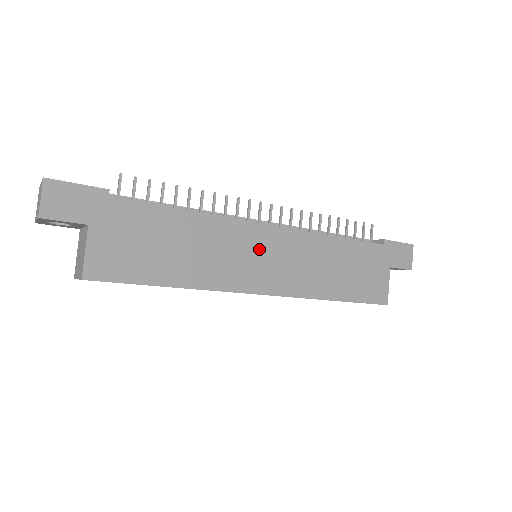
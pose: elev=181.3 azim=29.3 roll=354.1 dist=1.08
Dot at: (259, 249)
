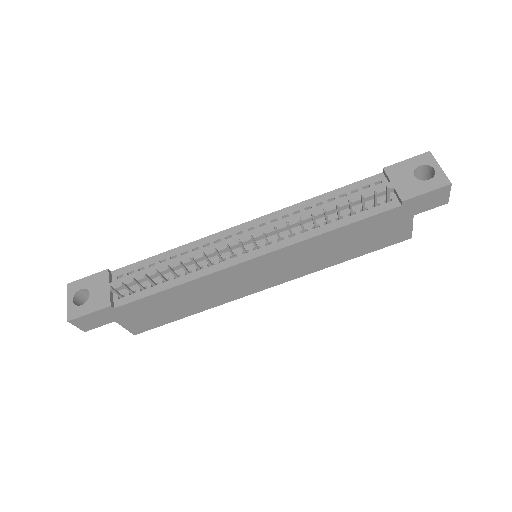
Dot at: (251, 273)
